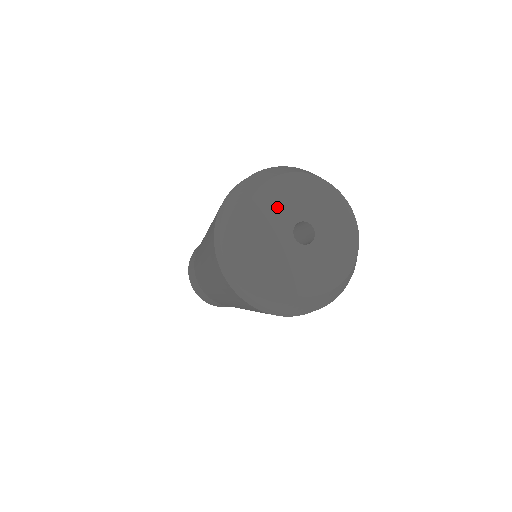
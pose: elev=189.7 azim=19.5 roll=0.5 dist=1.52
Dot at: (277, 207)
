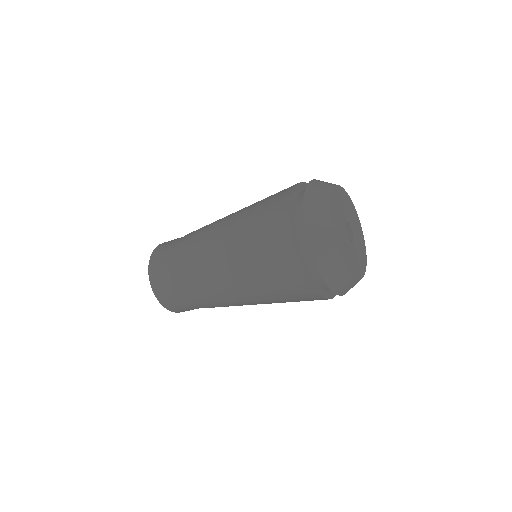
Dot at: (340, 205)
